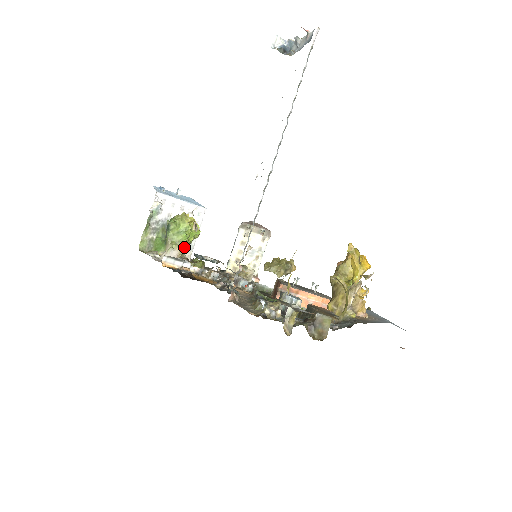
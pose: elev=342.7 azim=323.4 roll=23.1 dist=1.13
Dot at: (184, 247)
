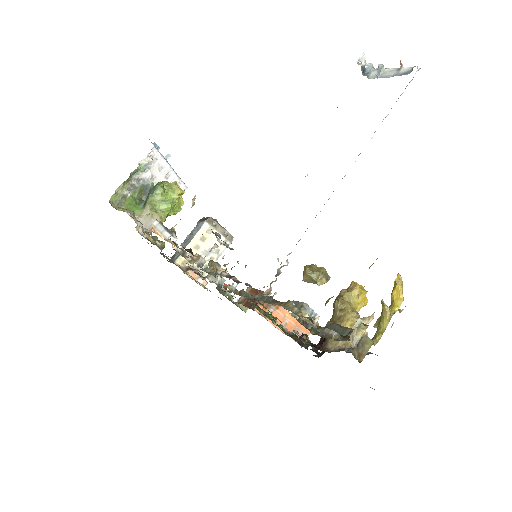
Dot at: (164, 219)
